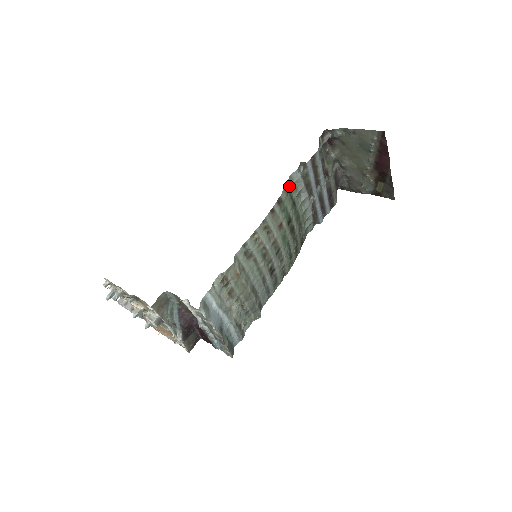
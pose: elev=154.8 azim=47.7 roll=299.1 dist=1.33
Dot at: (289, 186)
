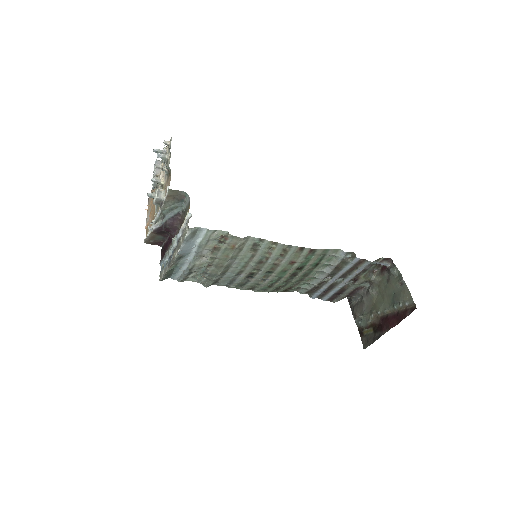
Dot at: (329, 252)
